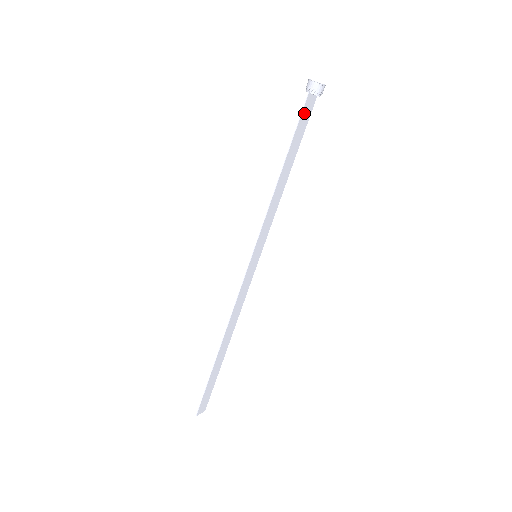
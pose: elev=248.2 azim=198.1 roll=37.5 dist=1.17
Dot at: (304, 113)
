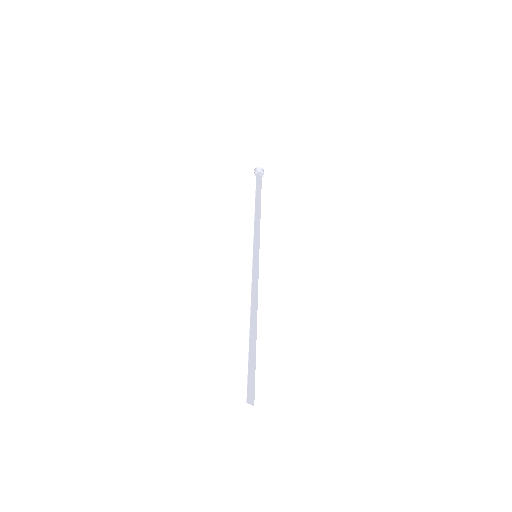
Dot at: (257, 181)
